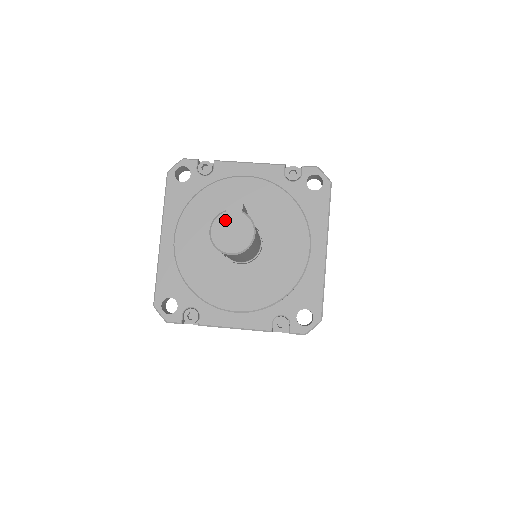
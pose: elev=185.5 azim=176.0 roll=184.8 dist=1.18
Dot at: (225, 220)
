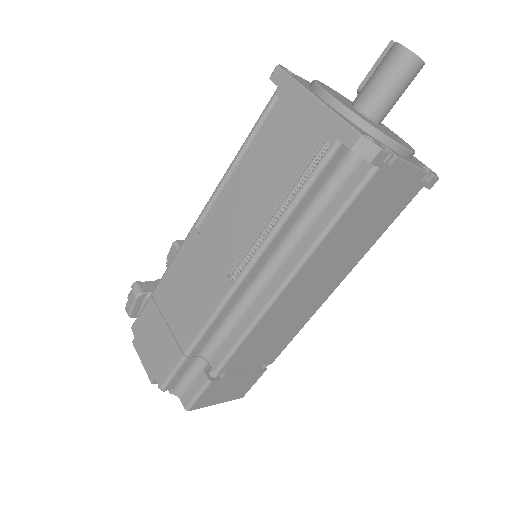
Dot at: occluded
